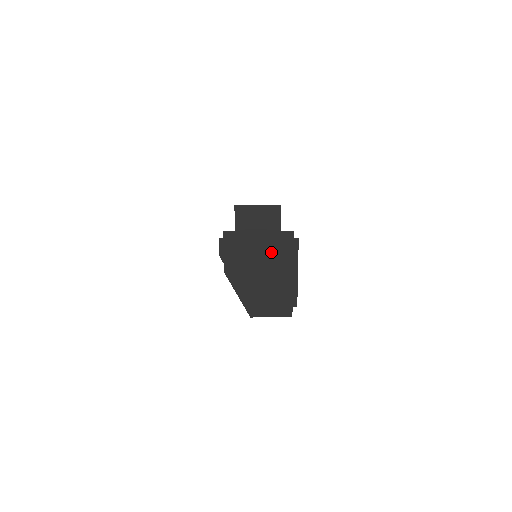
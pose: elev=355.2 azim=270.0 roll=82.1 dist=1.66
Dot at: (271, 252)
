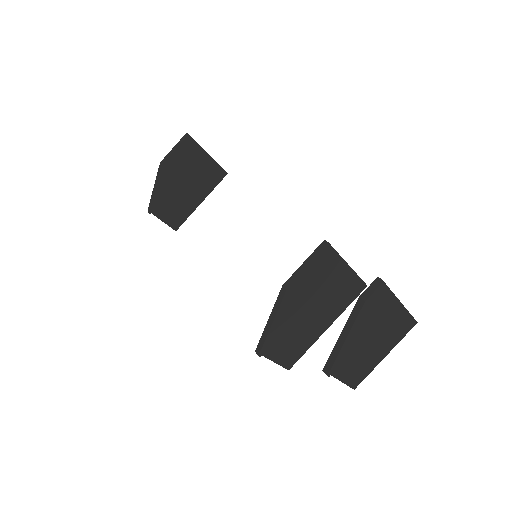
Dot at: (394, 324)
